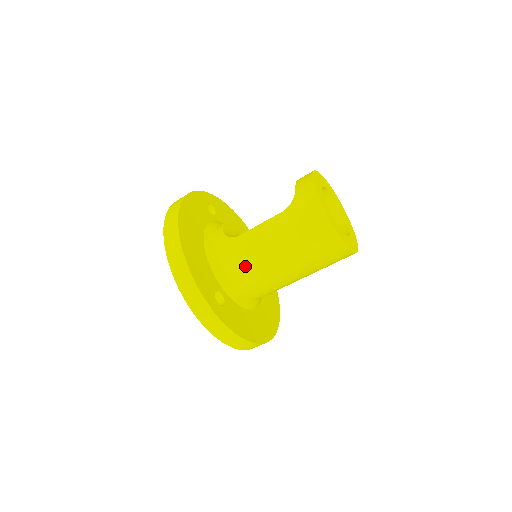
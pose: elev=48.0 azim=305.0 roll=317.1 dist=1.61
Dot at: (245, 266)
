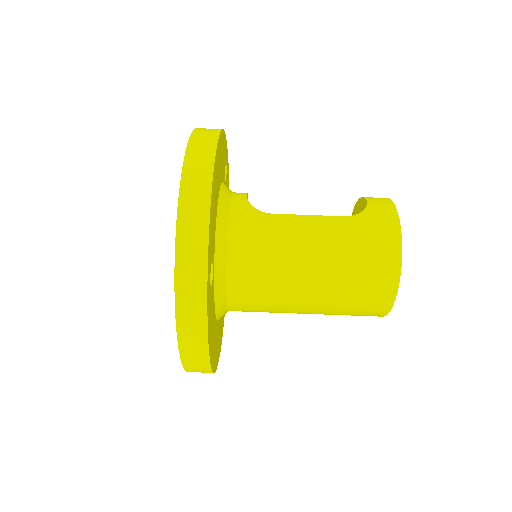
Dot at: (261, 254)
